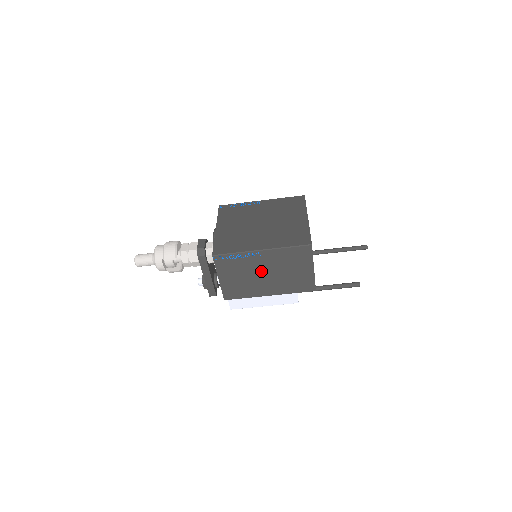
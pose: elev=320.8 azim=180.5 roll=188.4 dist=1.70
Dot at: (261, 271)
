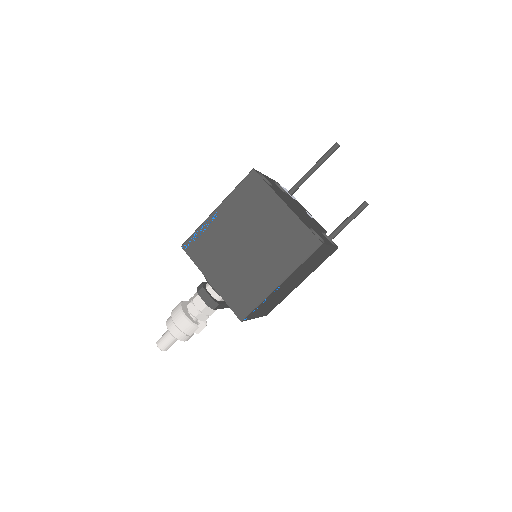
Dot at: (287, 286)
